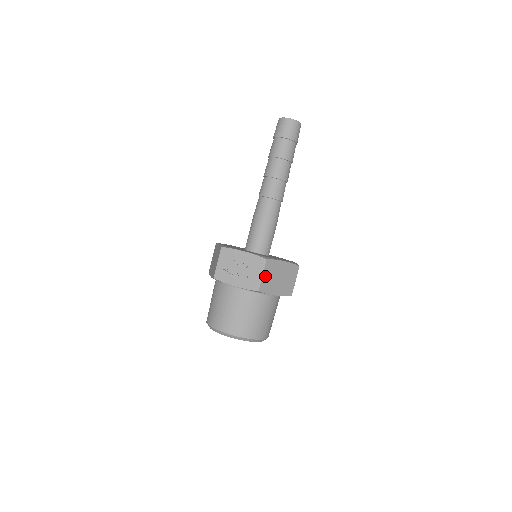
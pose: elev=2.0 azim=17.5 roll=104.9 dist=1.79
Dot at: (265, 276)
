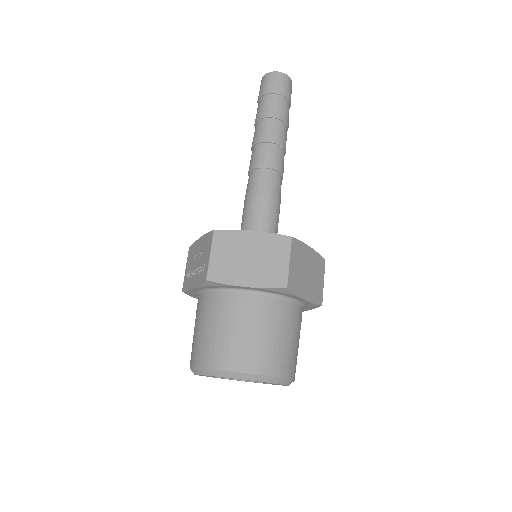
Dot at: (216, 256)
